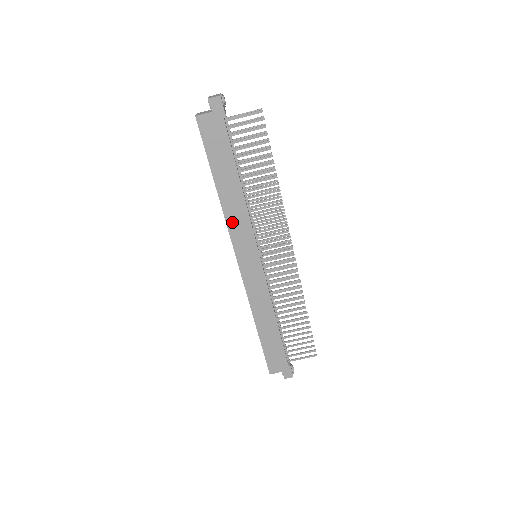
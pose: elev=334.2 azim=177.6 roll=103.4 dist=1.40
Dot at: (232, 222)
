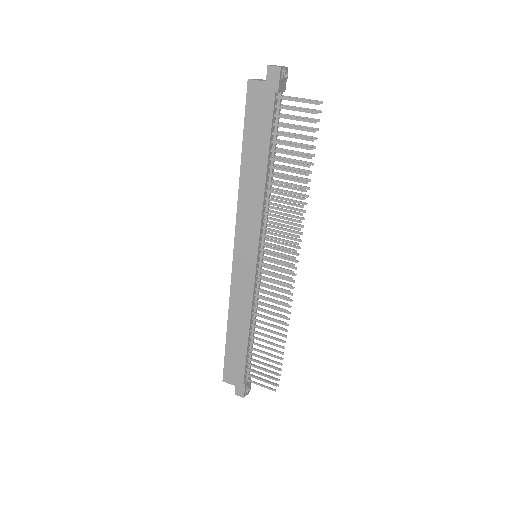
Dot at: (243, 208)
